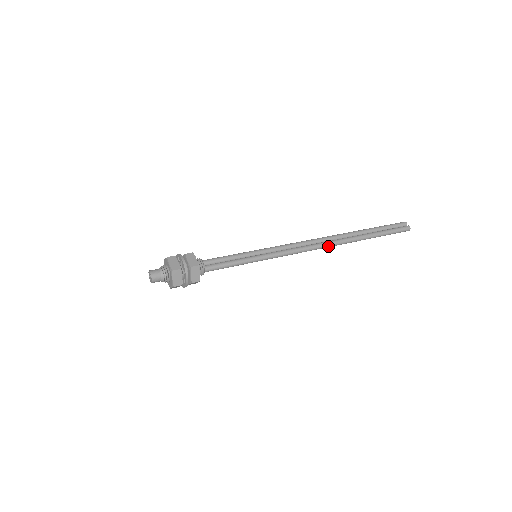
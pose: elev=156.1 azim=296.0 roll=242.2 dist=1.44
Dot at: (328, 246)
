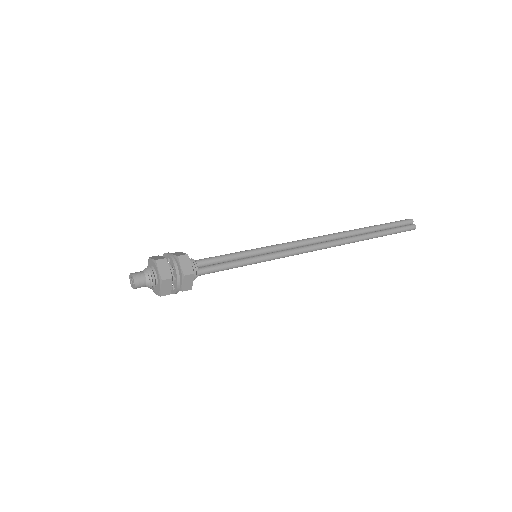
Dot at: (333, 246)
